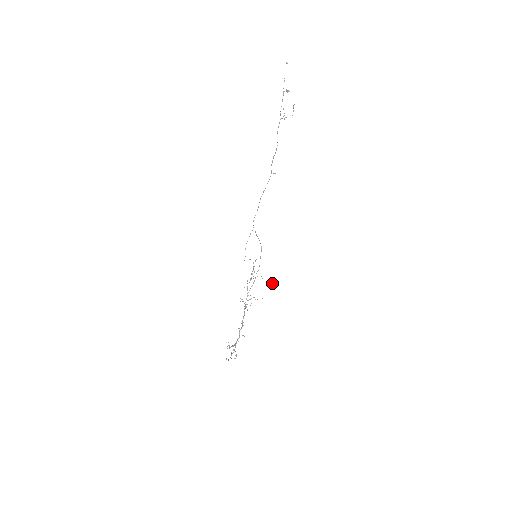
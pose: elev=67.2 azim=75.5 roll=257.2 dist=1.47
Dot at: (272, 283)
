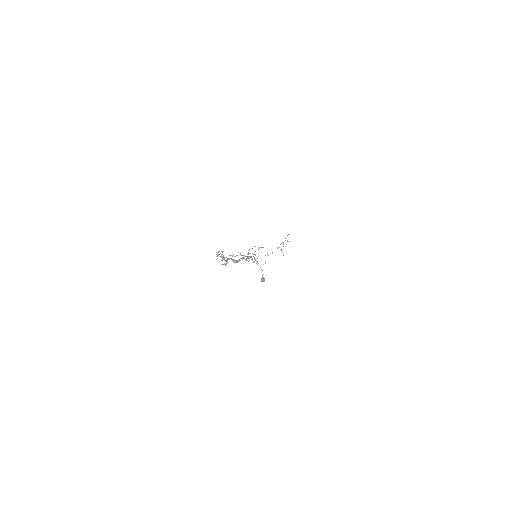
Dot at: (263, 280)
